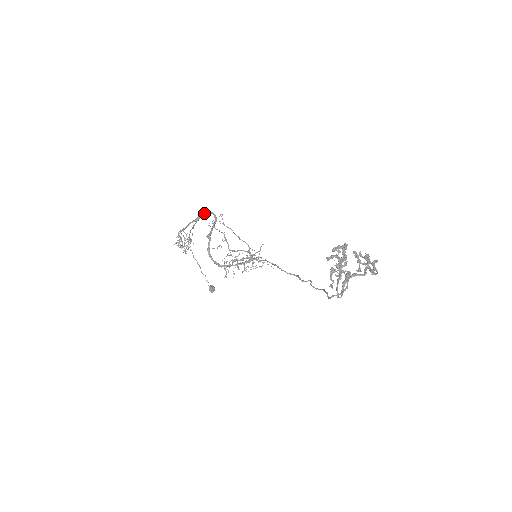
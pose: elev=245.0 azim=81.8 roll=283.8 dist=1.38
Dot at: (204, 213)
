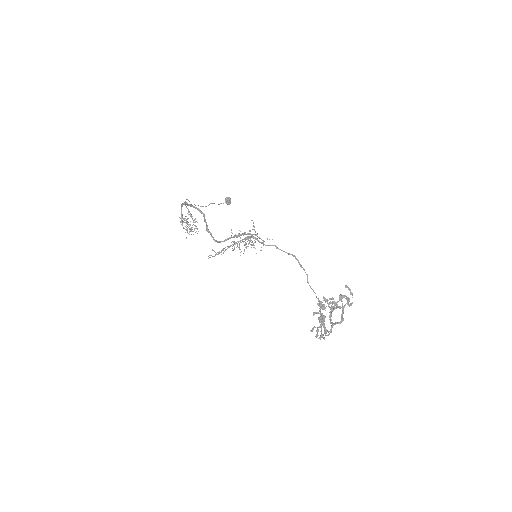
Dot at: (188, 205)
